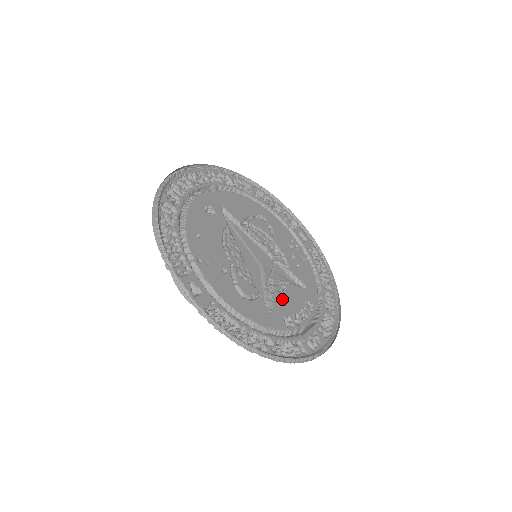
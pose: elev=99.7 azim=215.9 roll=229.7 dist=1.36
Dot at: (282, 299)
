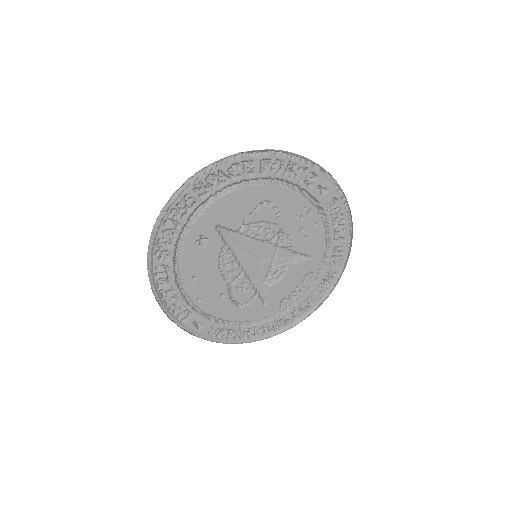
Dot at: (280, 286)
